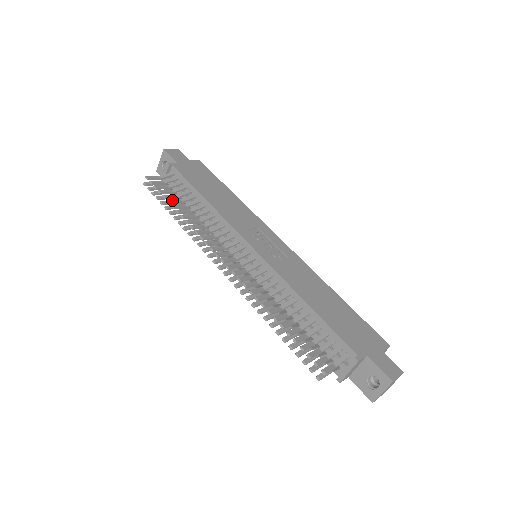
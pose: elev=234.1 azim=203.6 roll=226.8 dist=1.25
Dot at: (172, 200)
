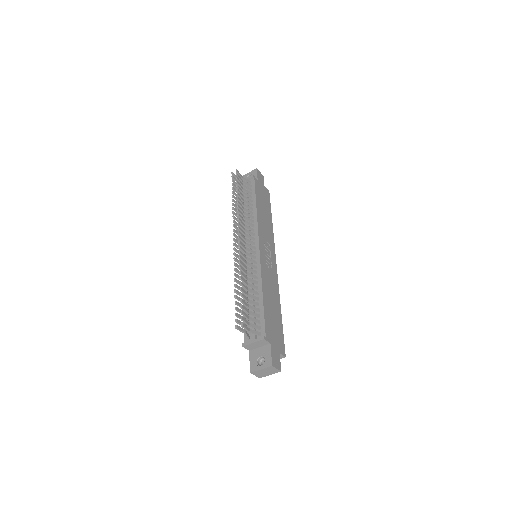
Dot at: occluded
